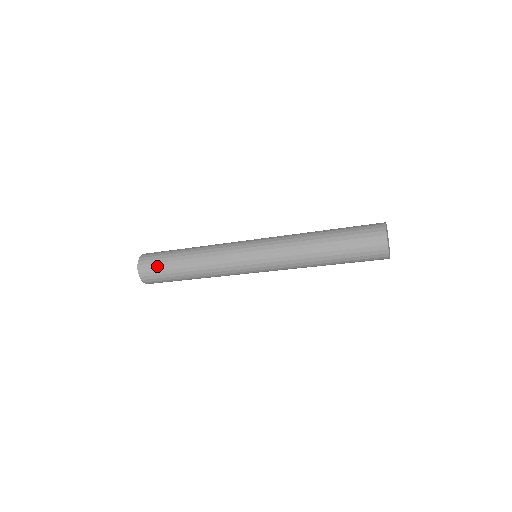
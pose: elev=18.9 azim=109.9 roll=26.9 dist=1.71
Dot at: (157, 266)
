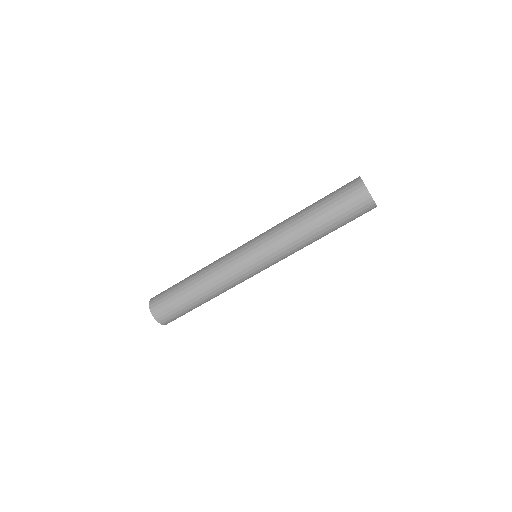
Dot at: occluded
